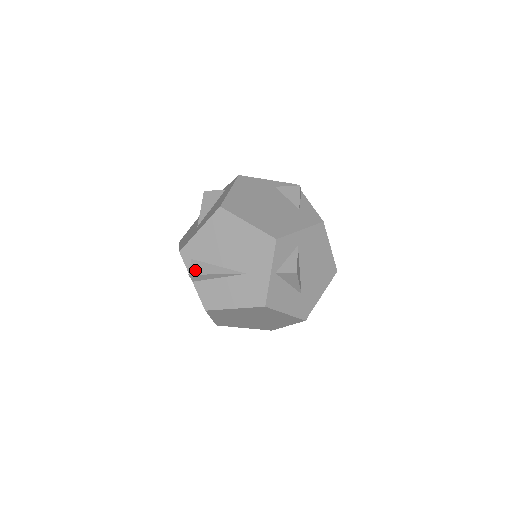
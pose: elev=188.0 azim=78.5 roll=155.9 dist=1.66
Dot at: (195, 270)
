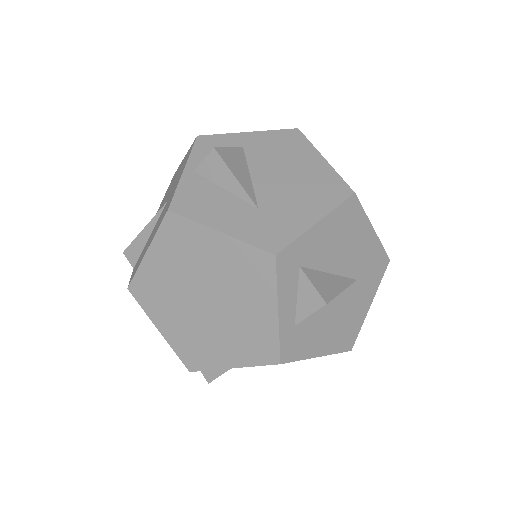
Dot at: occluded
